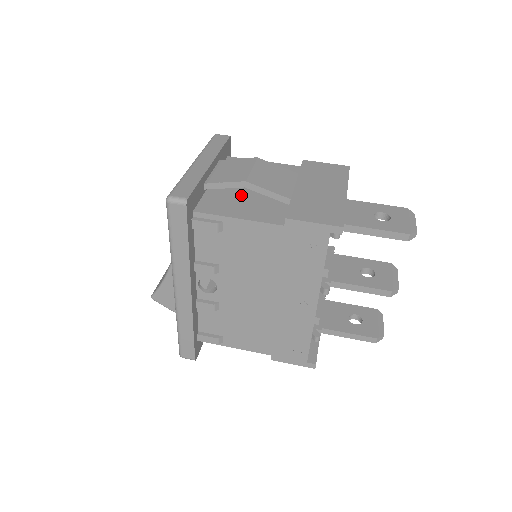
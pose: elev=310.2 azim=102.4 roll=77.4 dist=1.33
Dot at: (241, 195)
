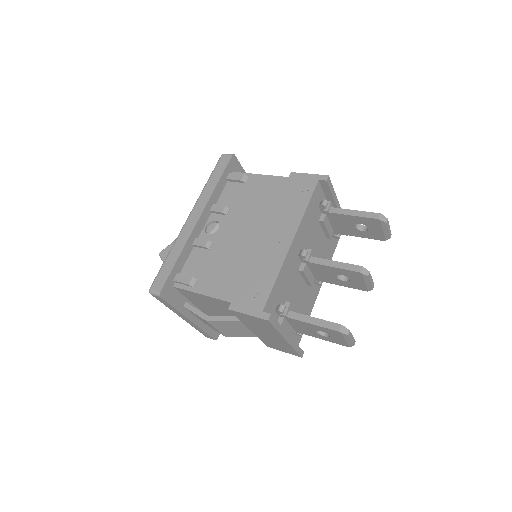
Dot at: occluded
